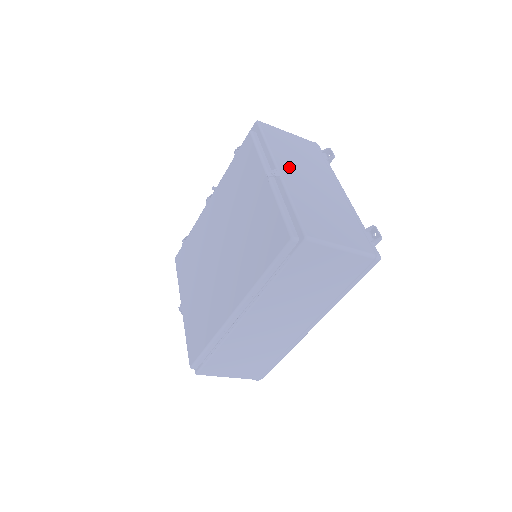
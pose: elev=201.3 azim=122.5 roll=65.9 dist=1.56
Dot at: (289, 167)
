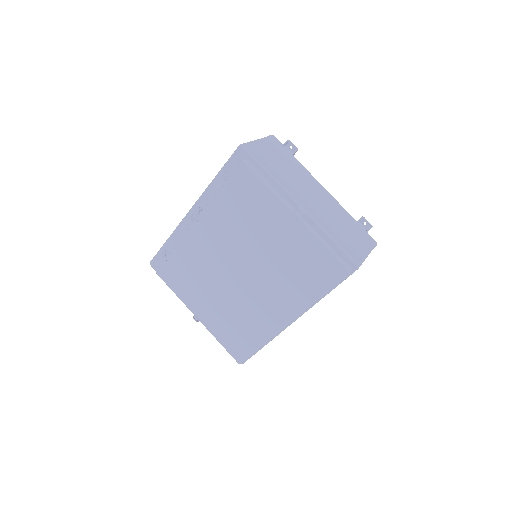
Dot at: (297, 193)
